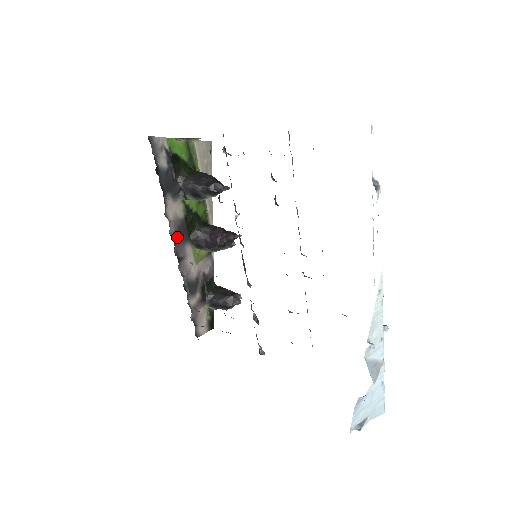
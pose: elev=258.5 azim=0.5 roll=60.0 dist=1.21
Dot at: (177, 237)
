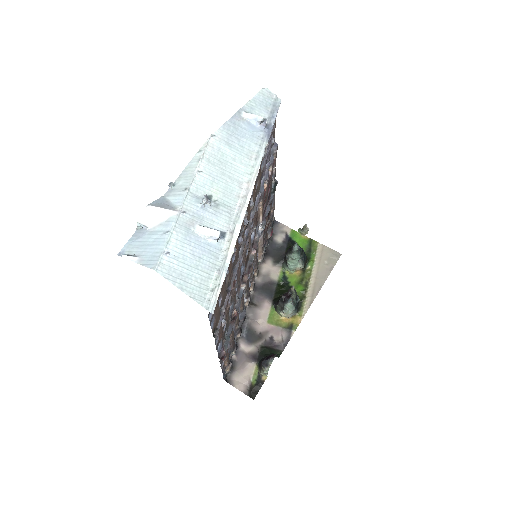
Dot at: (261, 288)
